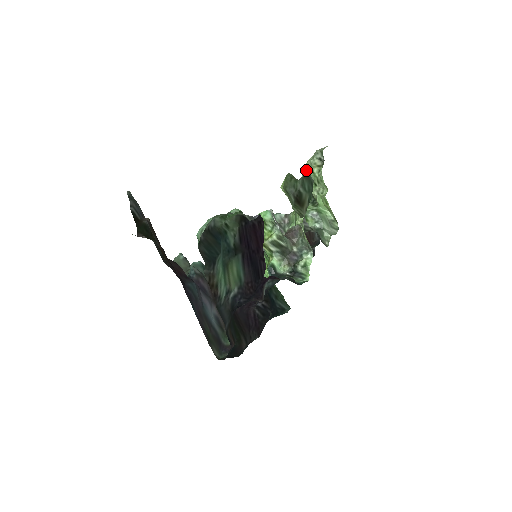
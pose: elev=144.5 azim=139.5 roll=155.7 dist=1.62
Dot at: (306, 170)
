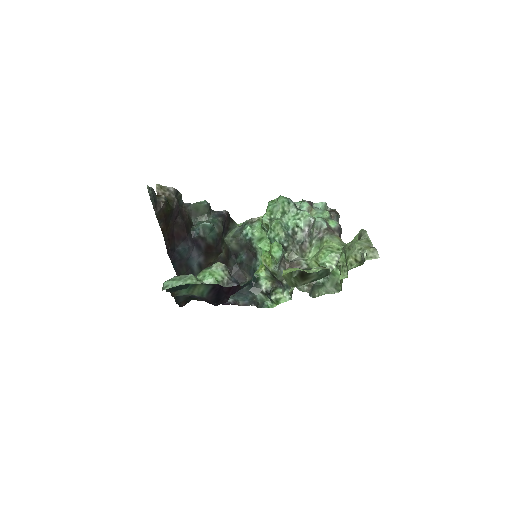
Dot at: (327, 268)
